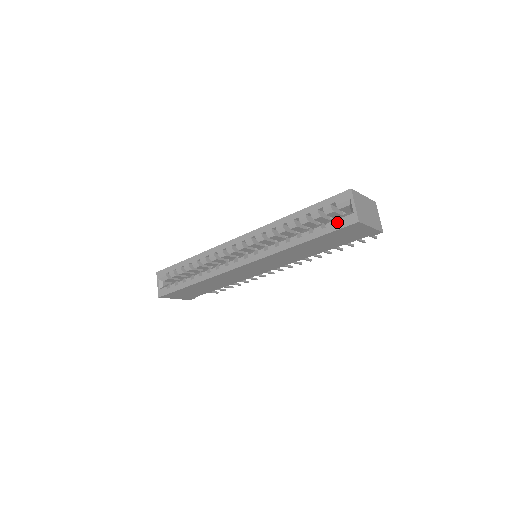
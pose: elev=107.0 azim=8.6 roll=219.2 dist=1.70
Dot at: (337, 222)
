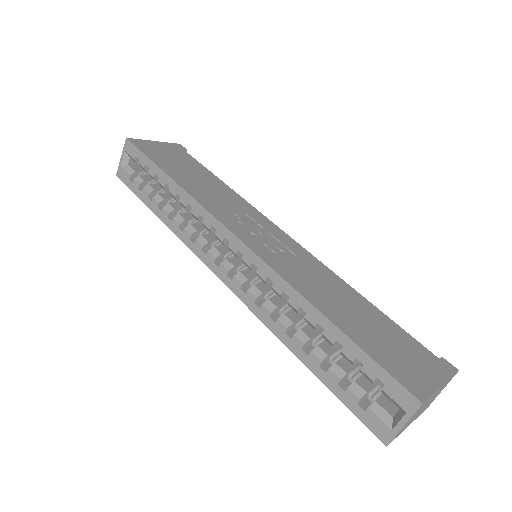
Dot at: (366, 395)
